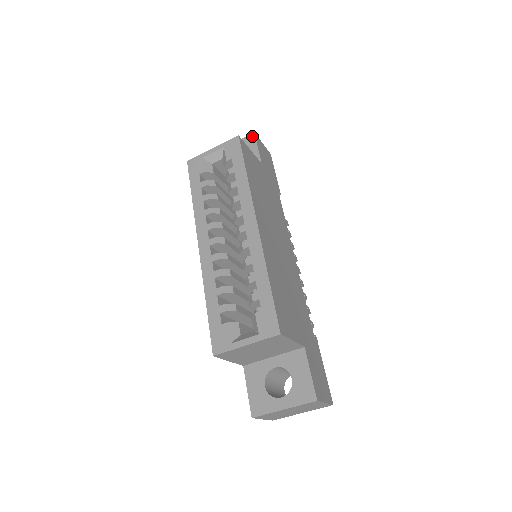
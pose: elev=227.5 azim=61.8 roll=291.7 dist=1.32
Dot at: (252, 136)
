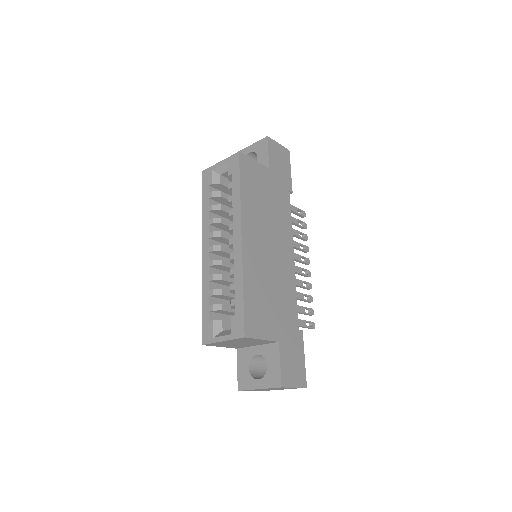
Dot at: (265, 140)
